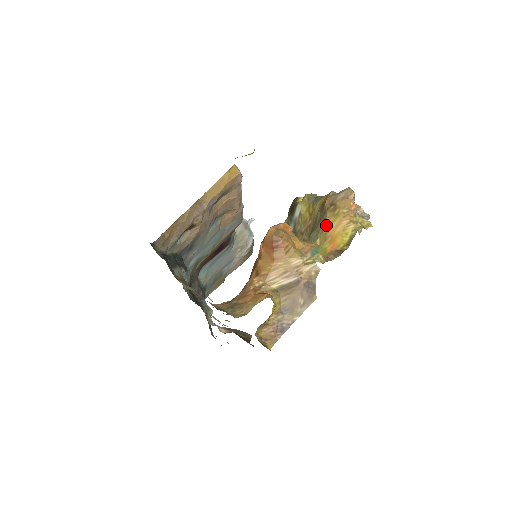
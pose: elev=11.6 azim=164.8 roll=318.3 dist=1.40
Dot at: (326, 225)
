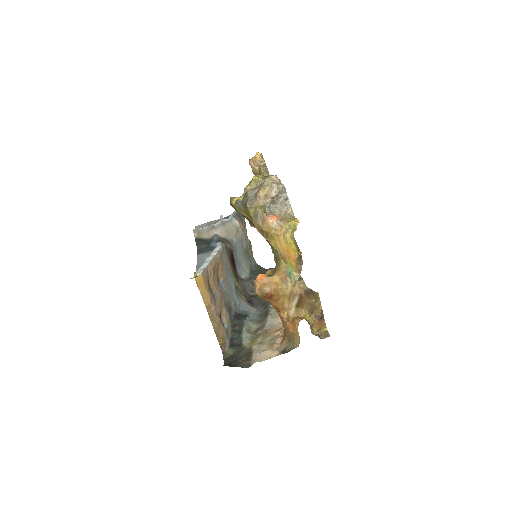
Dot at: (275, 249)
